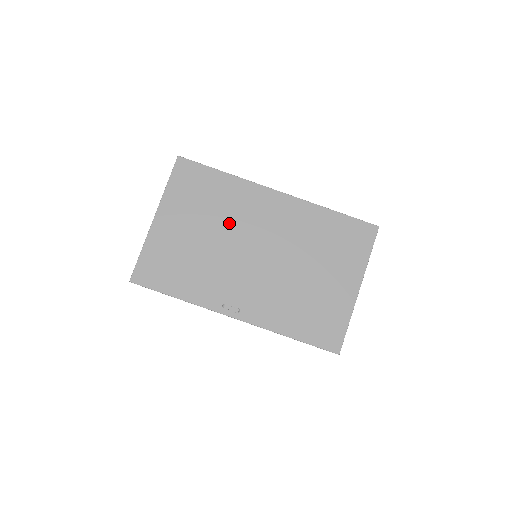
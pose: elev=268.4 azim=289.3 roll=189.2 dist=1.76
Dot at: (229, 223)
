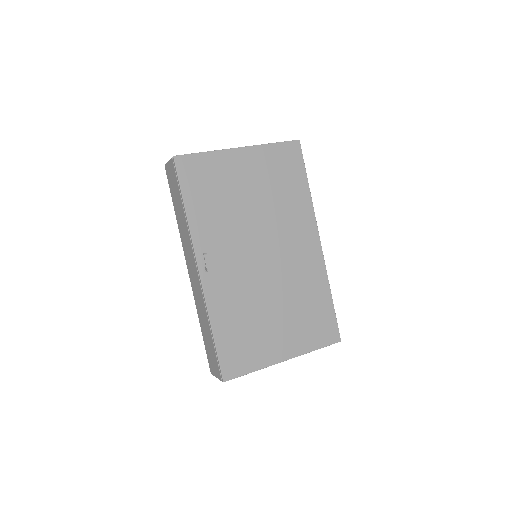
Dot at: (273, 216)
